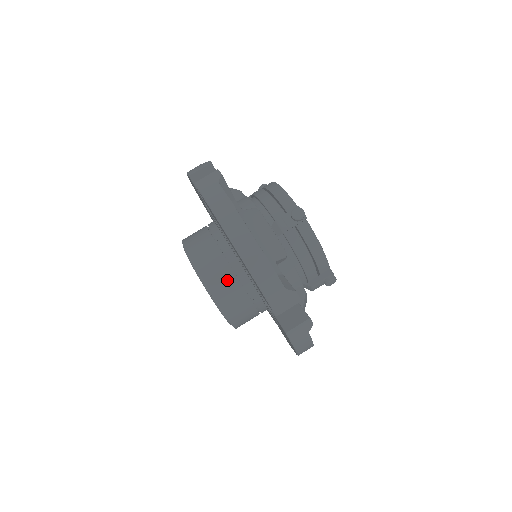
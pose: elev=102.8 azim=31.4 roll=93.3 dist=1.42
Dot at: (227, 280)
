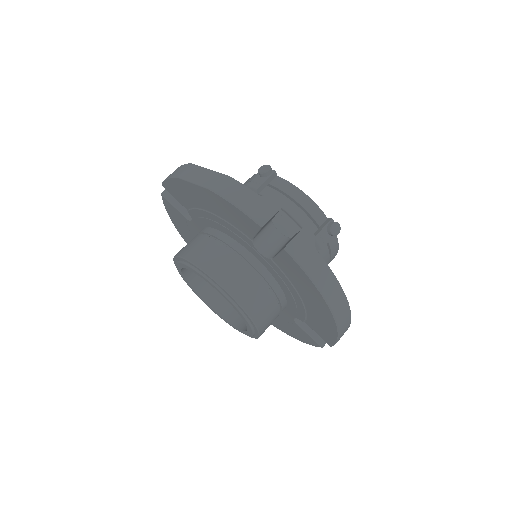
Dot at: (216, 253)
